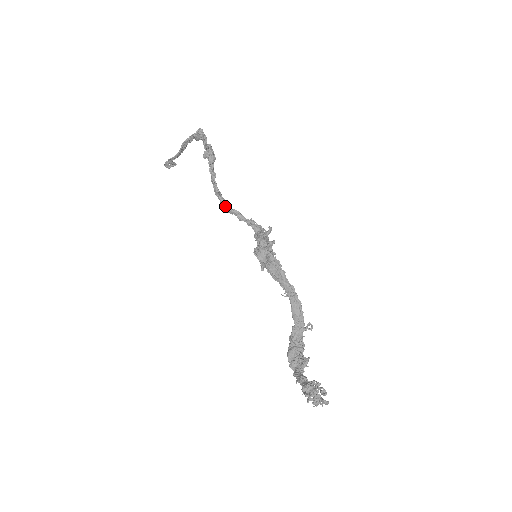
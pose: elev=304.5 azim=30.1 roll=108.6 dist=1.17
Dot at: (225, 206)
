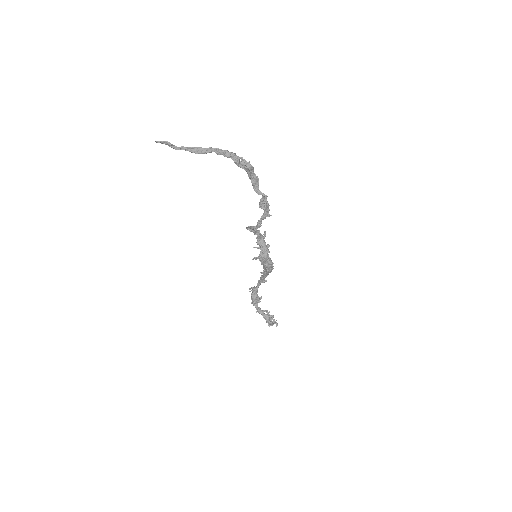
Dot at: (250, 229)
